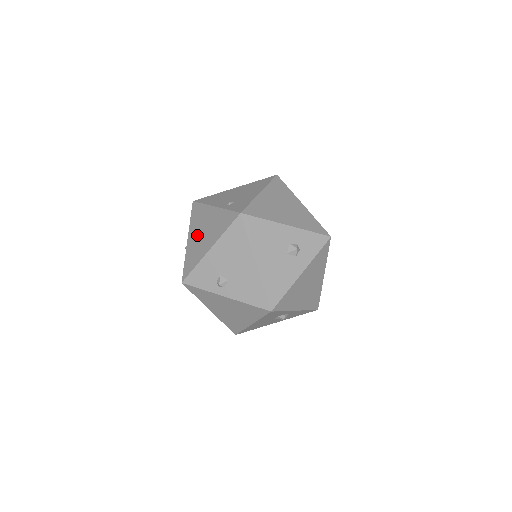
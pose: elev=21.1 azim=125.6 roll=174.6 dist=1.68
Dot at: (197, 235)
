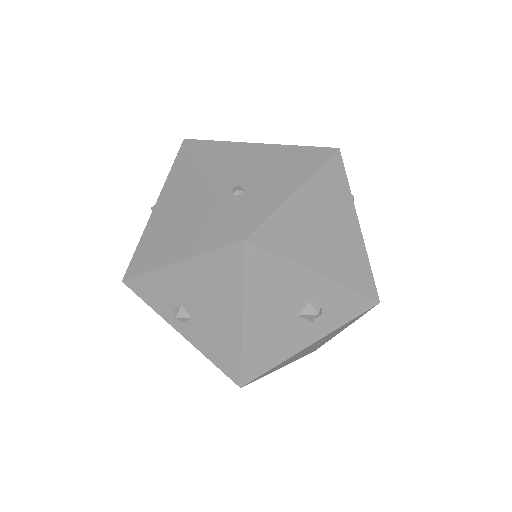
Dot at: (168, 215)
